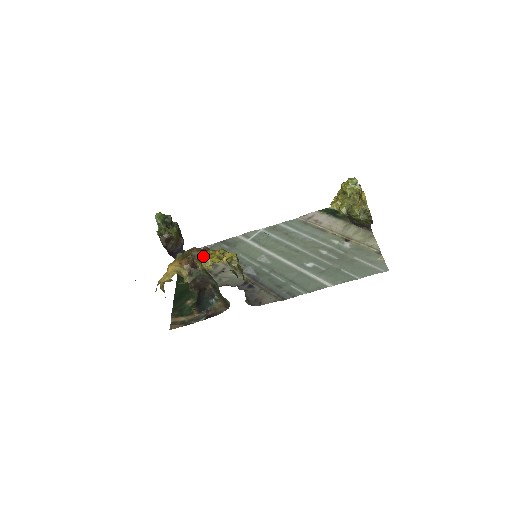
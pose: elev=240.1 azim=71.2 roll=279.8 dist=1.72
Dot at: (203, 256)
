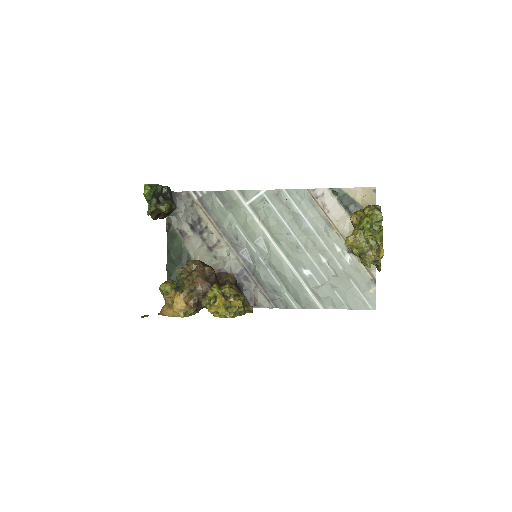
Dot at: (208, 295)
